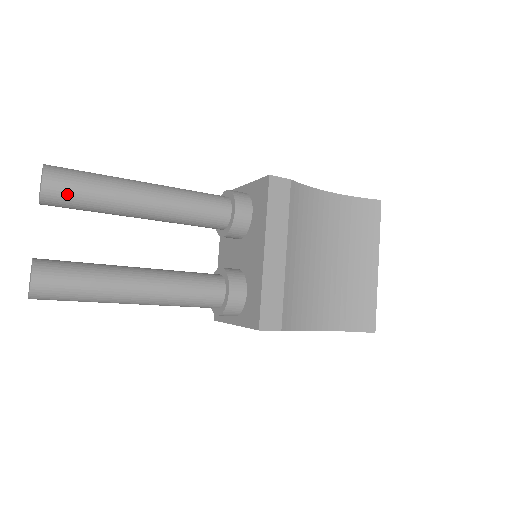
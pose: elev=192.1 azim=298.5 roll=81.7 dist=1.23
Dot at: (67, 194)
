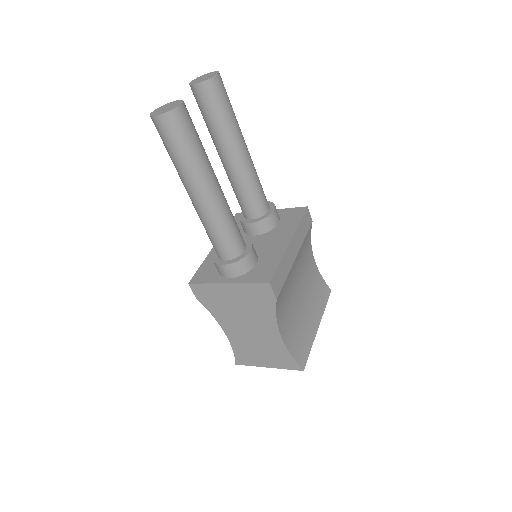
Dot at: (220, 96)
